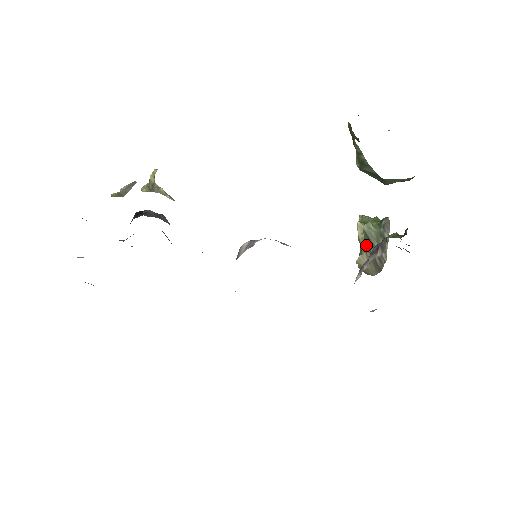
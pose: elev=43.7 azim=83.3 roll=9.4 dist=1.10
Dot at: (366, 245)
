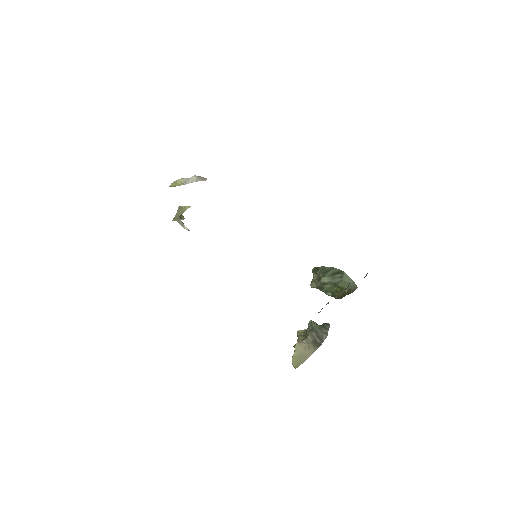
Dot at: (309, 332)
